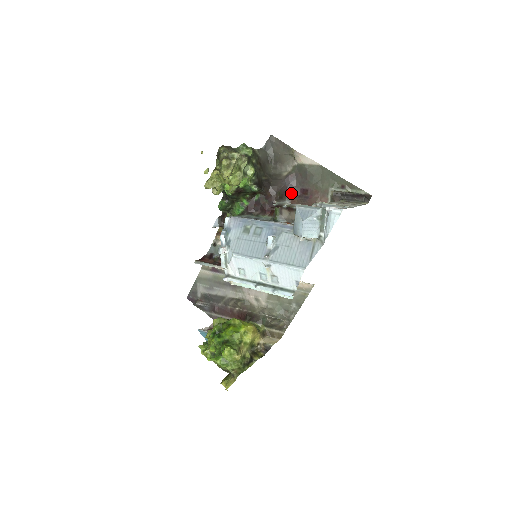
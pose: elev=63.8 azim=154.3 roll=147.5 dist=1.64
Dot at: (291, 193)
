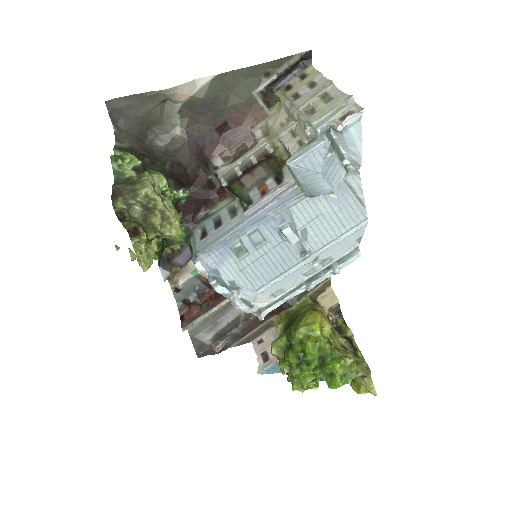
Dot at: (209, 146)
